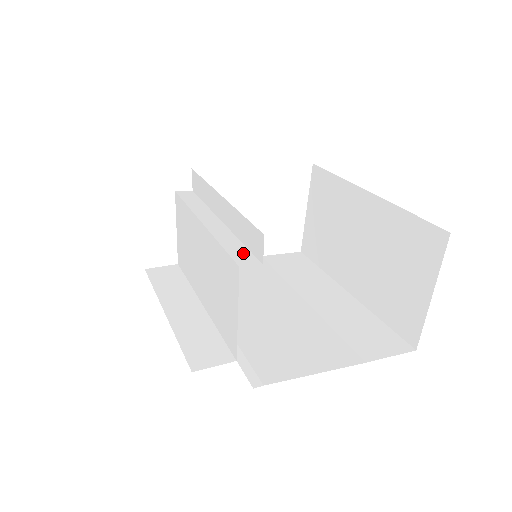
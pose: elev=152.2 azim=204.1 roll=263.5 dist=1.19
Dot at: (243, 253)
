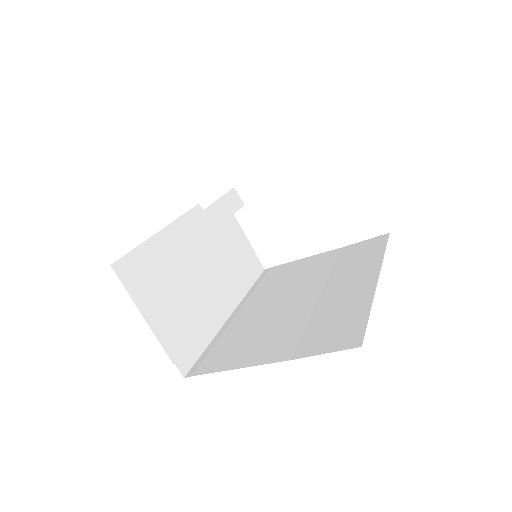
Dot at: occluded
